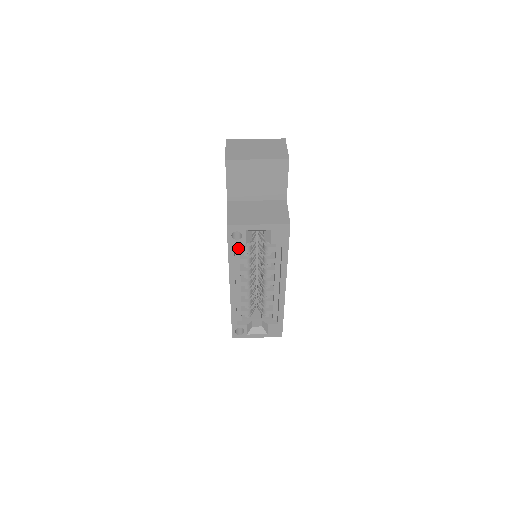
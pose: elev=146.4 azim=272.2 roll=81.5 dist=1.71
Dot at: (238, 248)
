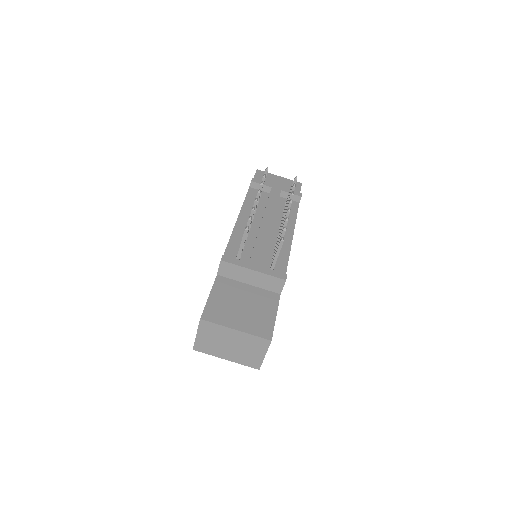
Dot at: occluded
